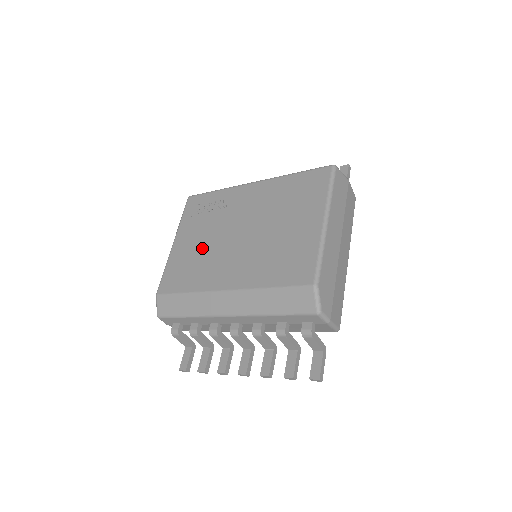
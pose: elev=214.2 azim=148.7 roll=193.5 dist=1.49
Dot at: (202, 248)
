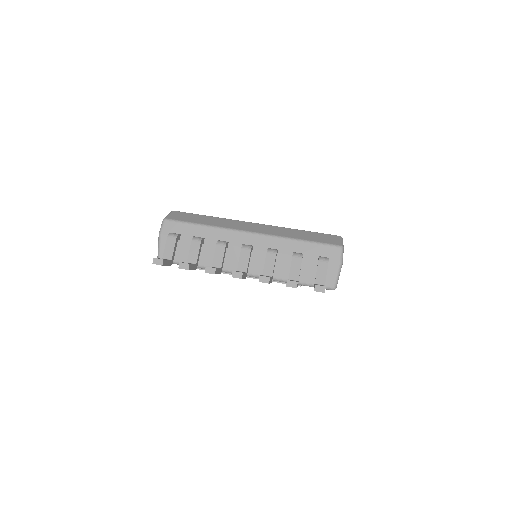
Dot at: occluded
